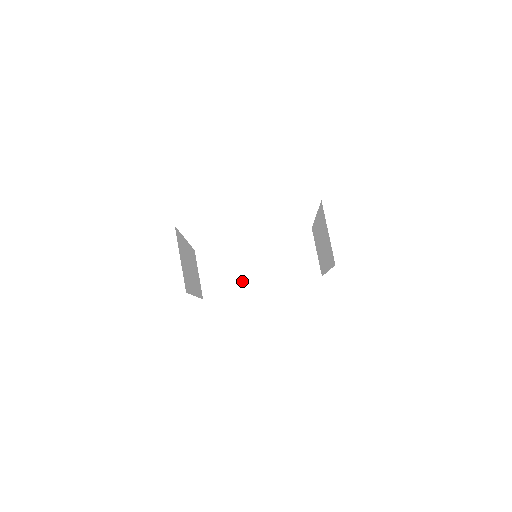
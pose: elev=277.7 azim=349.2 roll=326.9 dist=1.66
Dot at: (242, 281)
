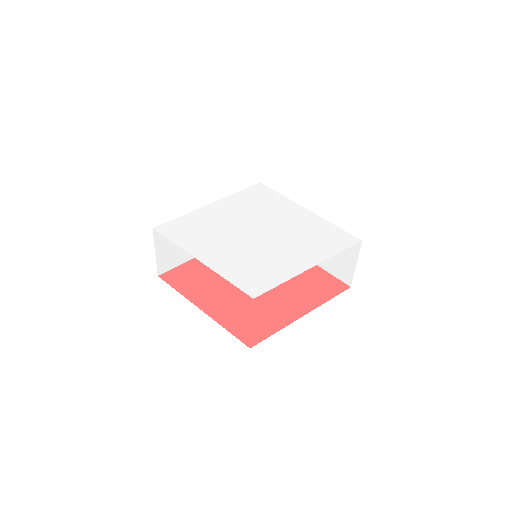
Dot at: occluded
